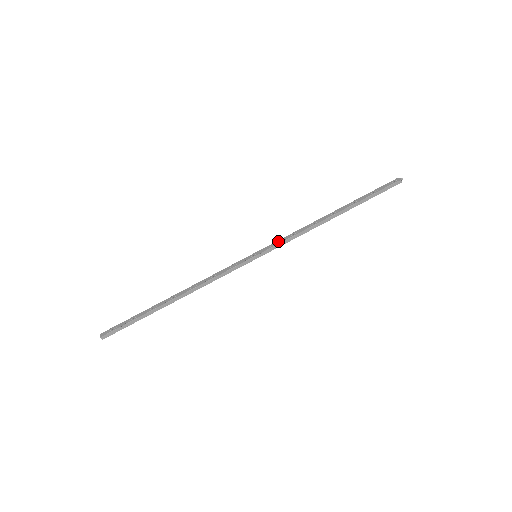
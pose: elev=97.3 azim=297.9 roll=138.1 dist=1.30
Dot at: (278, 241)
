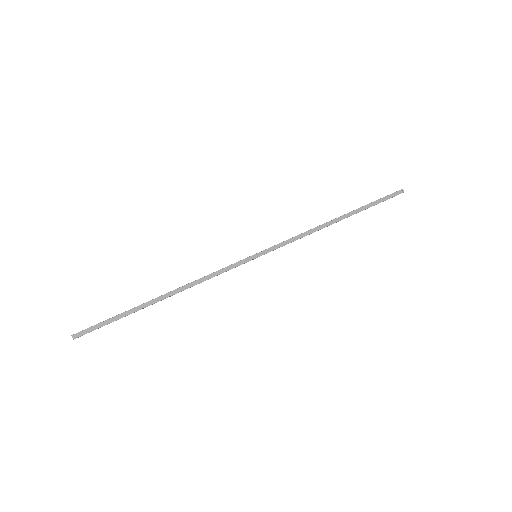
Dot at: (279, 243)
